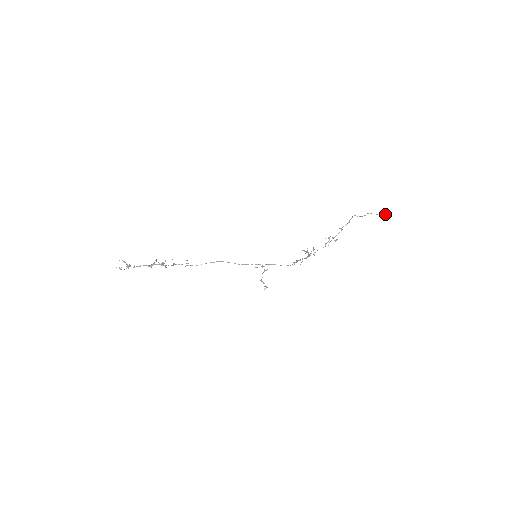
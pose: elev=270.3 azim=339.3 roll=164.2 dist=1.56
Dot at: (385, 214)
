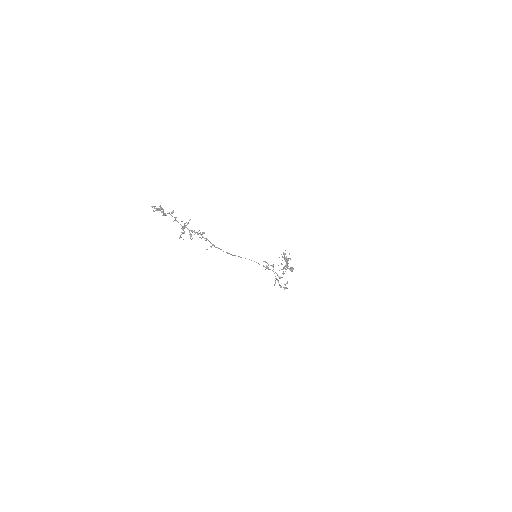
Dot at: (292, 268)
